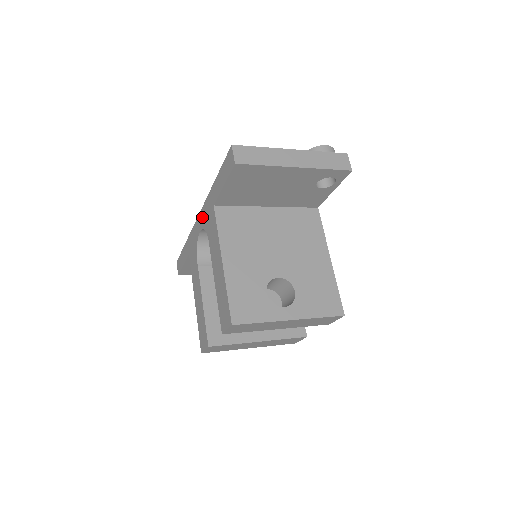
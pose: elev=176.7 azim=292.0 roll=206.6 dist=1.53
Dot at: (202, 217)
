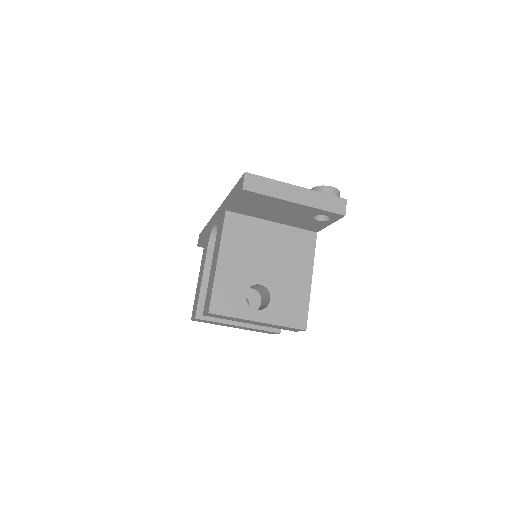
Dot at: (219, 213)
